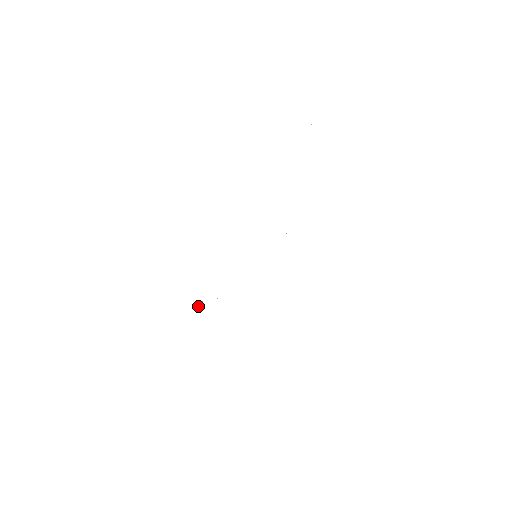
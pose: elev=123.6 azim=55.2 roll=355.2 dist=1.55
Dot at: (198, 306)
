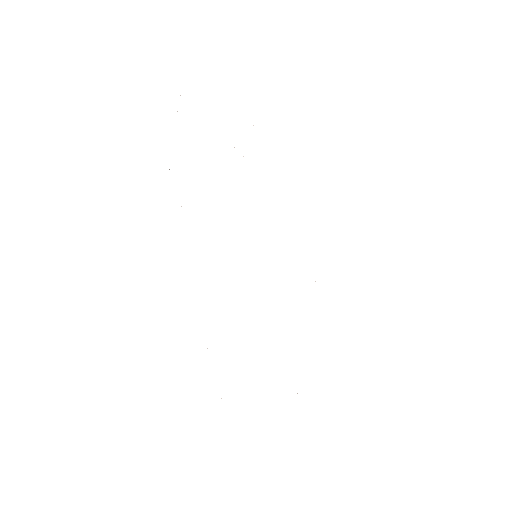
Dot at: occluded
